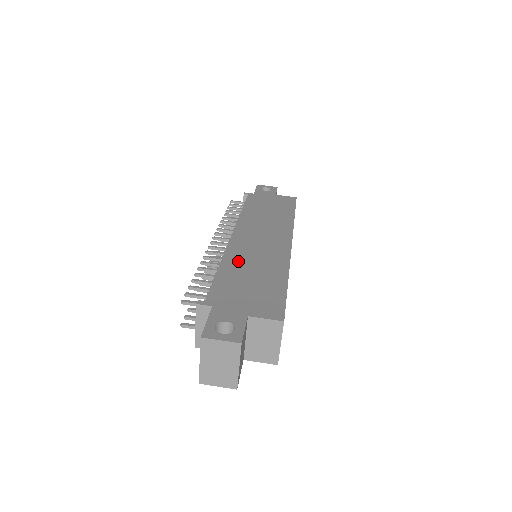
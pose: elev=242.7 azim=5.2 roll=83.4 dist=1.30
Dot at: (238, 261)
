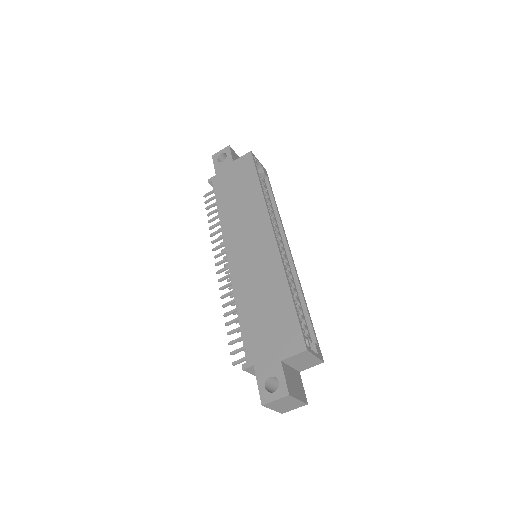
Dot at: (246, 294)
